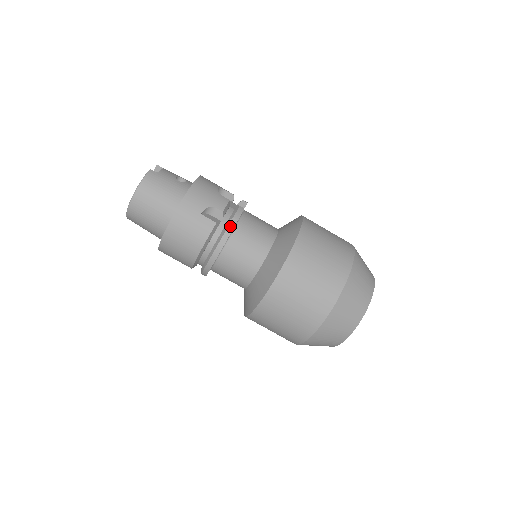
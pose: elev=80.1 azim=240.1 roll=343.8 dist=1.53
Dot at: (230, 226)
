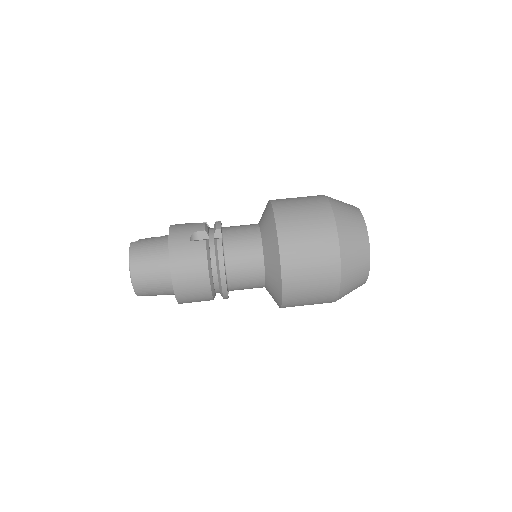
Dot at: occluded
